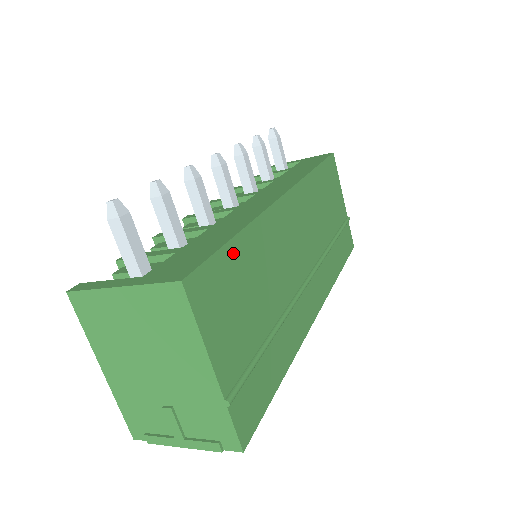
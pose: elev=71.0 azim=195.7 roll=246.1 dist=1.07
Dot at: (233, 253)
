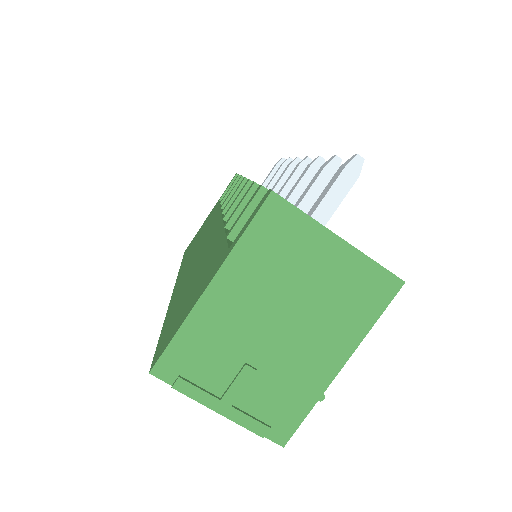
Dot at: occluded
